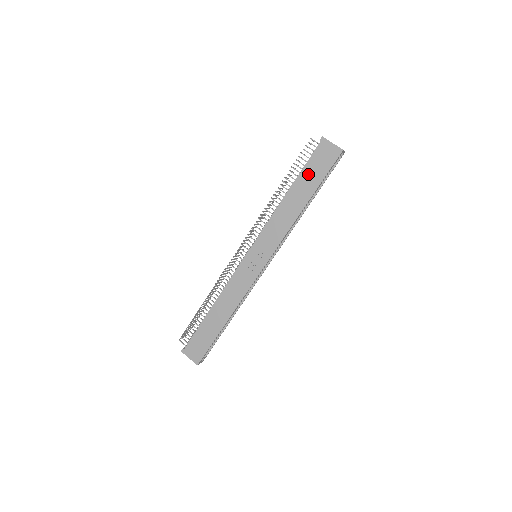
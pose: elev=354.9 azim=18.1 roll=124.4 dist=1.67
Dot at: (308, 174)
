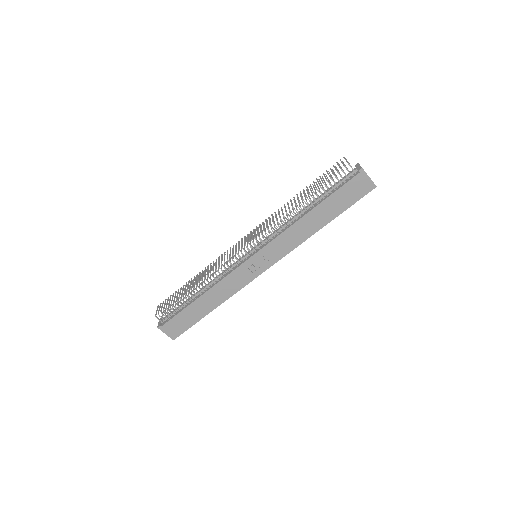
Dot at: (336, 200)
